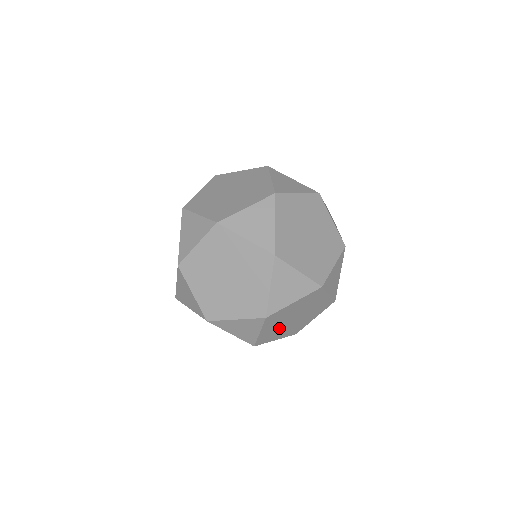
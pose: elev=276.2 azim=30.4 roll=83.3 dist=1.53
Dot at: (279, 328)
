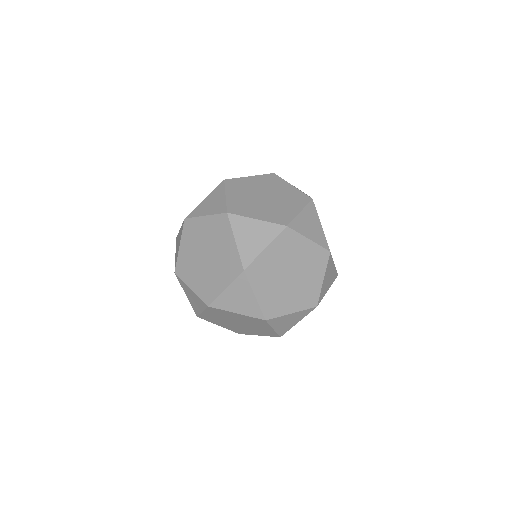
Dot at: (222, 320)
